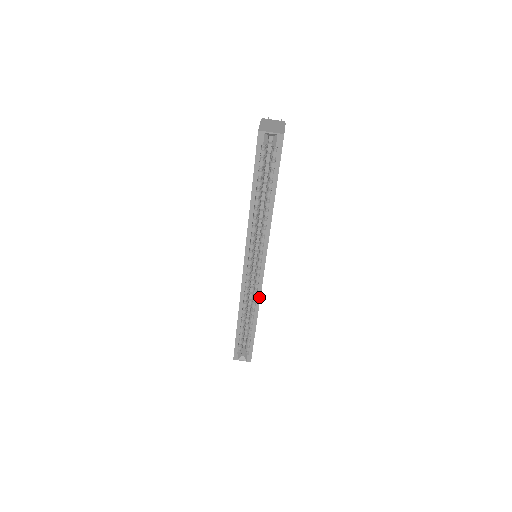
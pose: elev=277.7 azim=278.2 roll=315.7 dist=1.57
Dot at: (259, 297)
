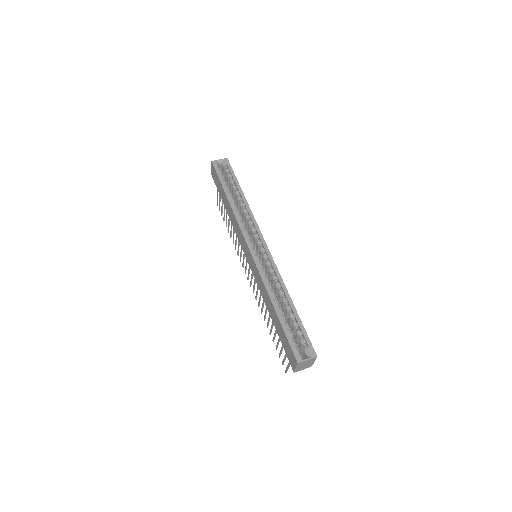
Dot at: (277, 271)
